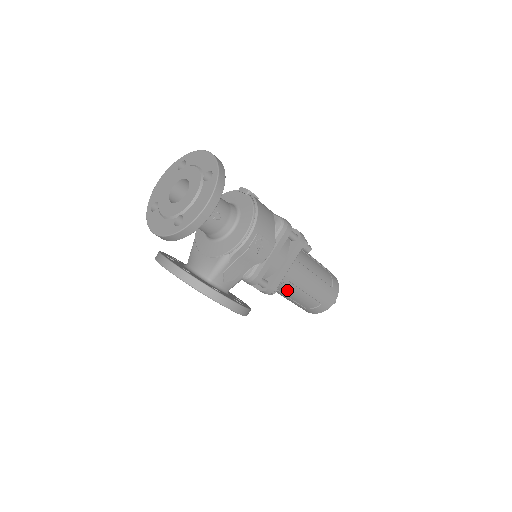
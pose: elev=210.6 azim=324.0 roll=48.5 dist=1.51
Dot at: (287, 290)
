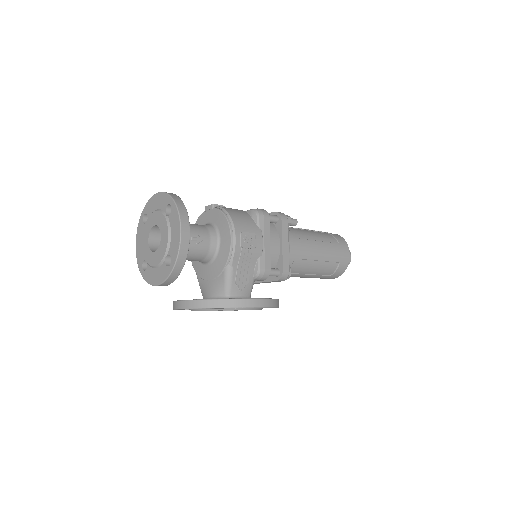
Dot at: (301, 268)
